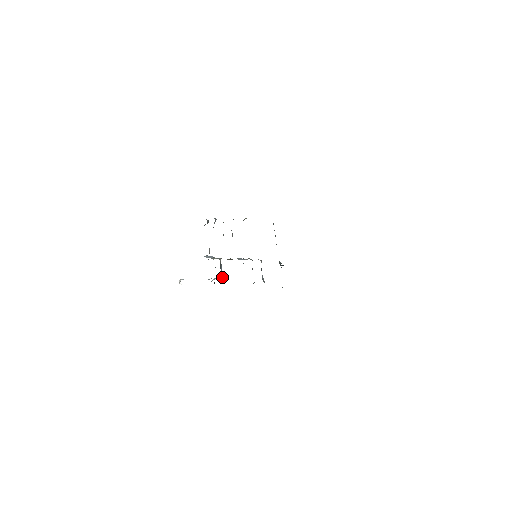
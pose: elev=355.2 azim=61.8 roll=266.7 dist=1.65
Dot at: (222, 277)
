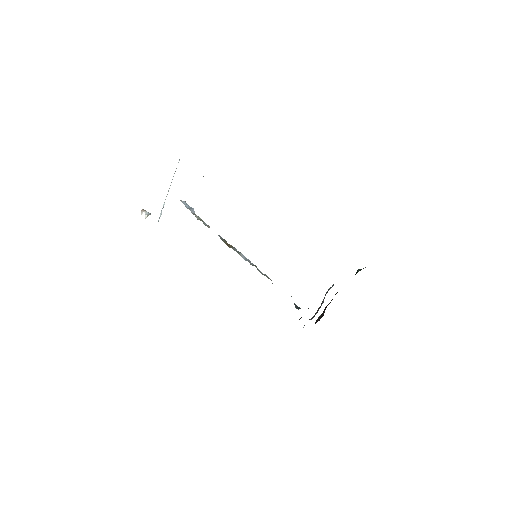
Dot at: occluded
